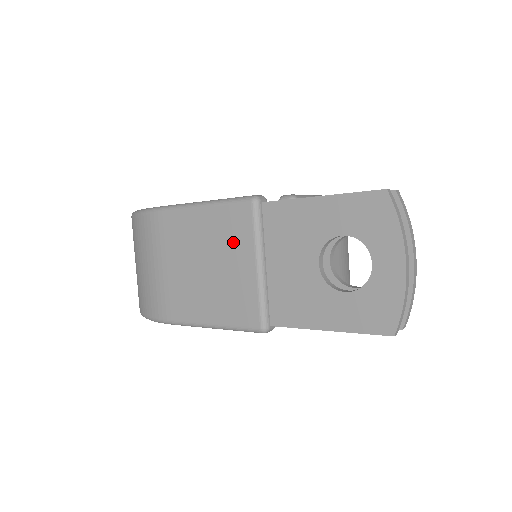
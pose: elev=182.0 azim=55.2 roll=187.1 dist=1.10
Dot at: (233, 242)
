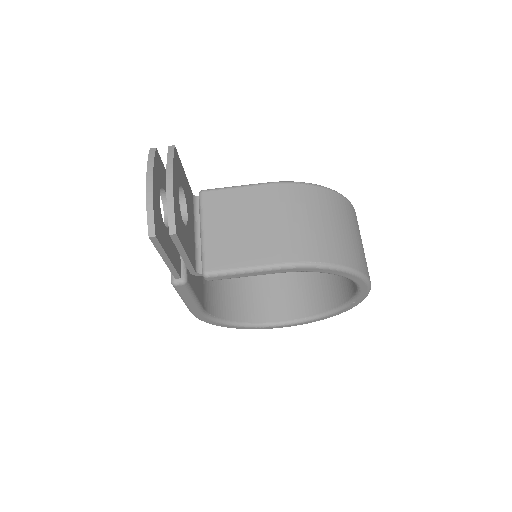
Dot at: occluded
